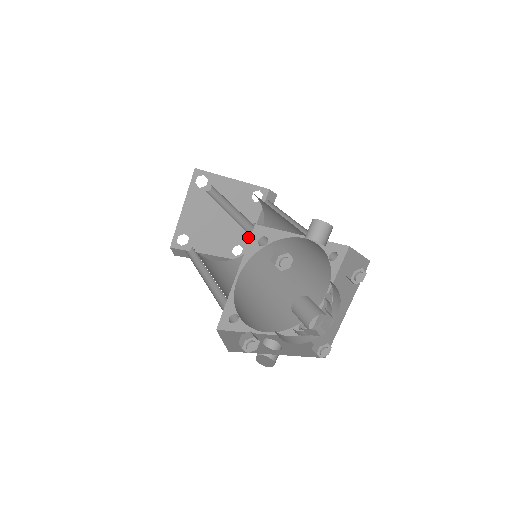
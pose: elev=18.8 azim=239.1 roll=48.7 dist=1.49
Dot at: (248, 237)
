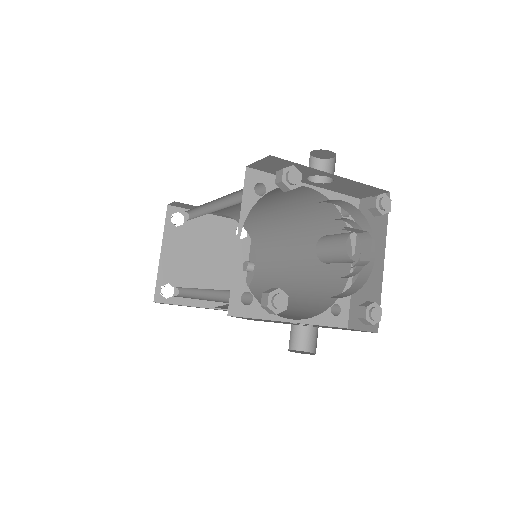
Dot at: occluded
